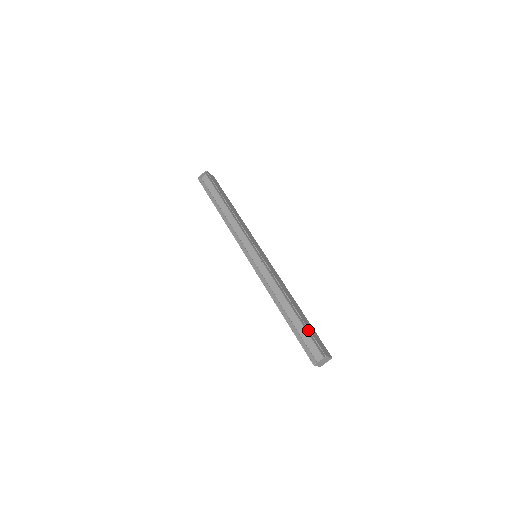
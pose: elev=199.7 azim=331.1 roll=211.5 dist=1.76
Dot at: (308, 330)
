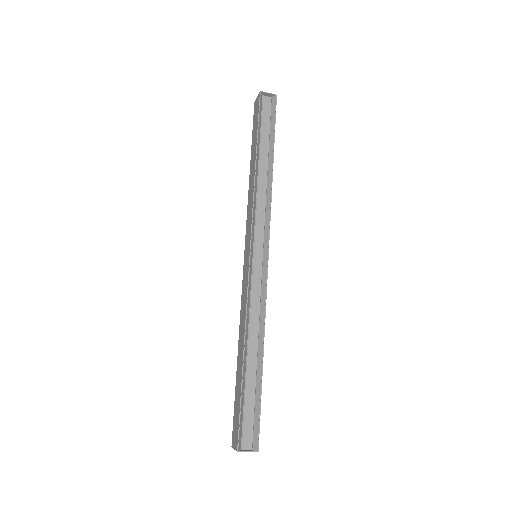
Dot at: (260, 404)
